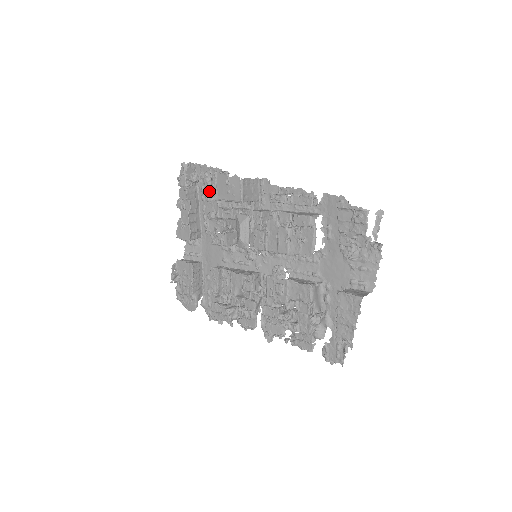
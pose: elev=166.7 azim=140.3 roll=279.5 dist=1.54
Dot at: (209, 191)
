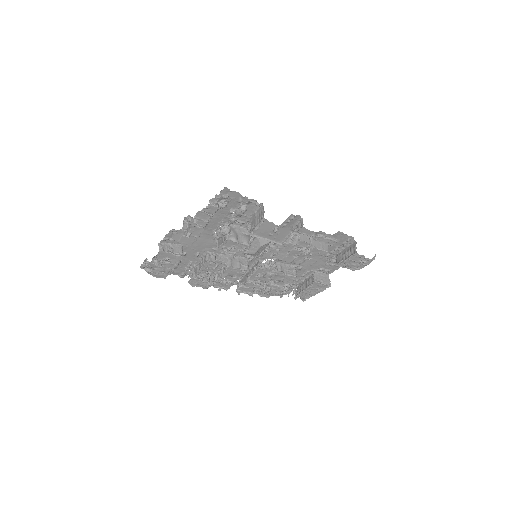
Dot at: (237, 218)
